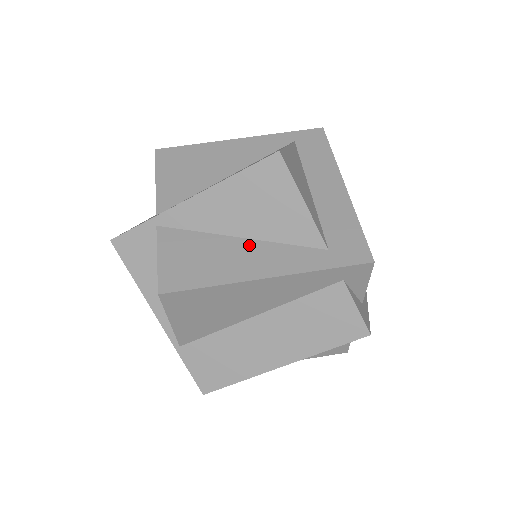
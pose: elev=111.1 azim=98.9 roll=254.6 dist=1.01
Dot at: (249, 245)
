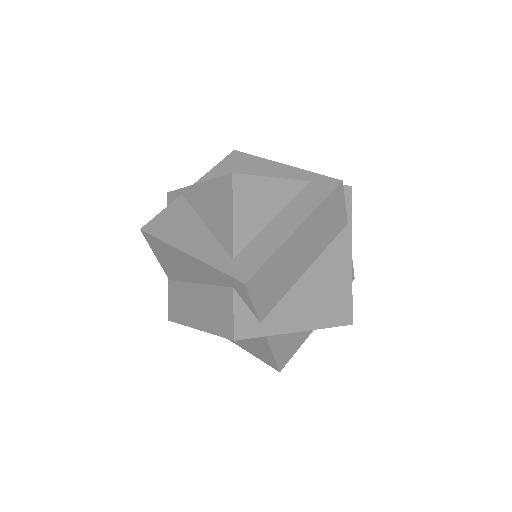
Dot at: (203, 230)
